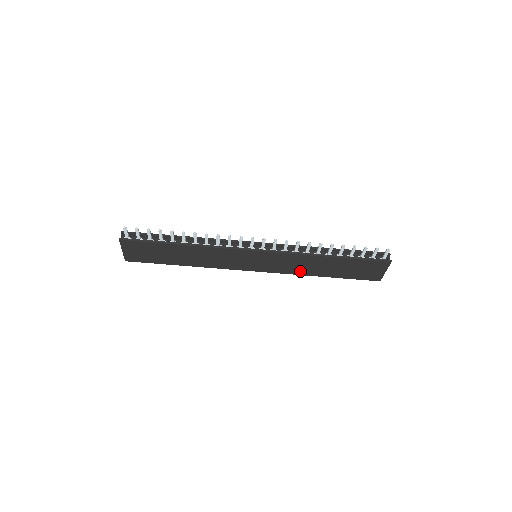
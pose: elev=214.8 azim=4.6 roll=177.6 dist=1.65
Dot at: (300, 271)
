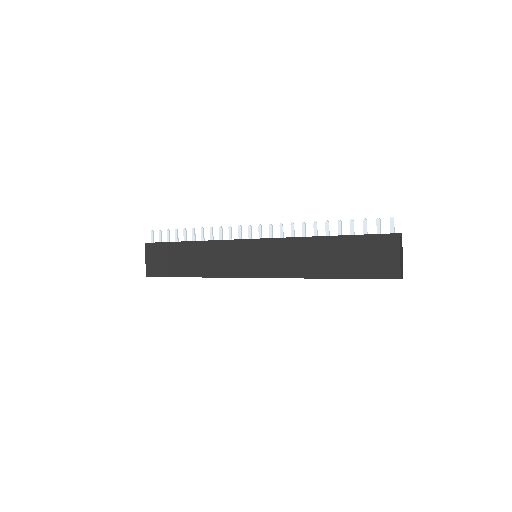
Dot at: (300, 270)
